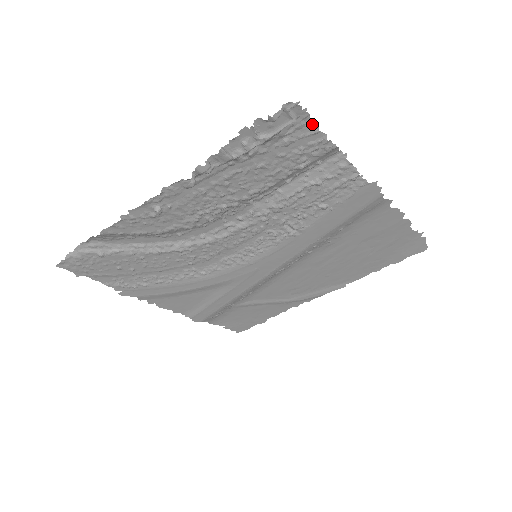
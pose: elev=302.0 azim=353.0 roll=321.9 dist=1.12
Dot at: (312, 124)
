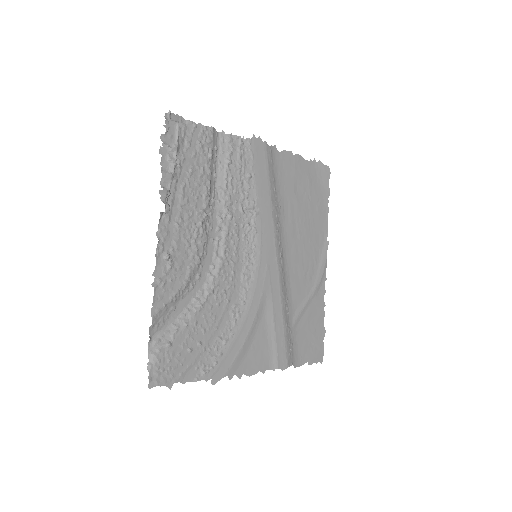
Dot at: (188, 122)
